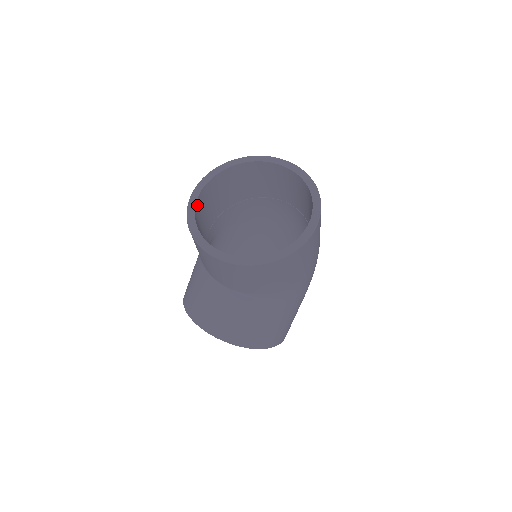
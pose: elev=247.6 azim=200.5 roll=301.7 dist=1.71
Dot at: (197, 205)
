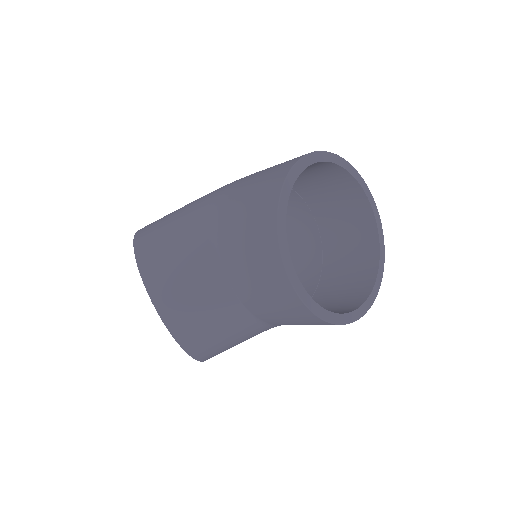
Dot at: occluded
